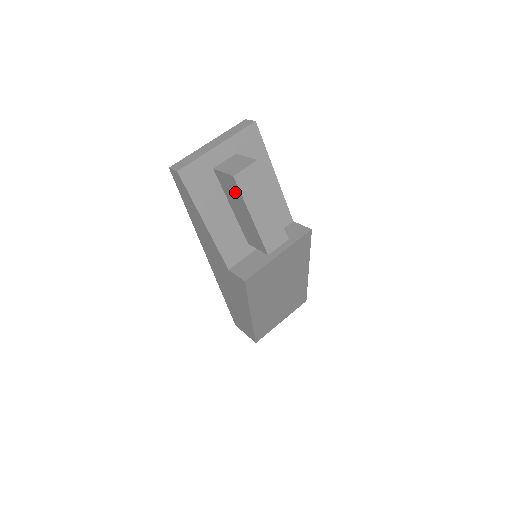
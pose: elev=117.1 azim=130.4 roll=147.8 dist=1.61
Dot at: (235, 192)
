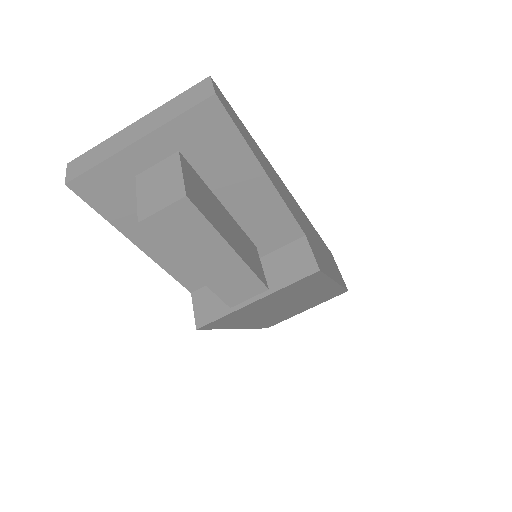
Dot at: occluded
